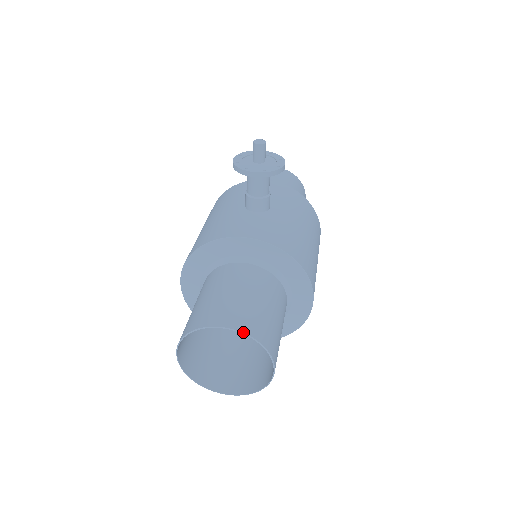
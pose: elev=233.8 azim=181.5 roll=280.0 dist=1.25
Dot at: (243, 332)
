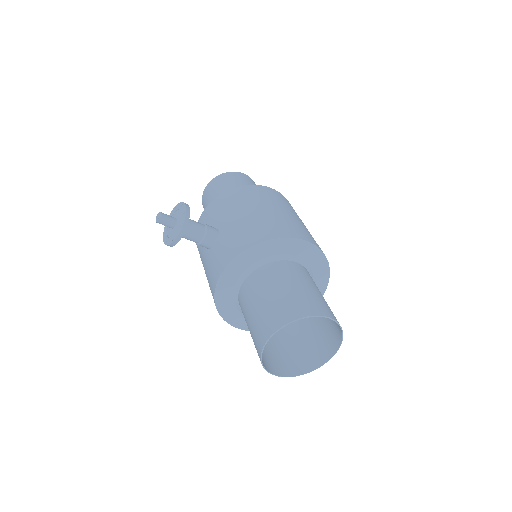
Dot at: (280, 328)
